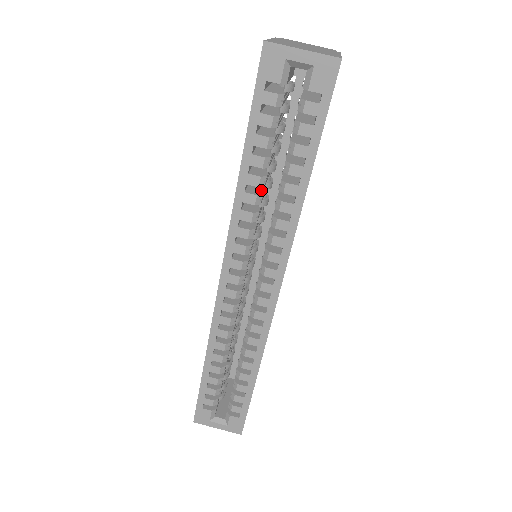
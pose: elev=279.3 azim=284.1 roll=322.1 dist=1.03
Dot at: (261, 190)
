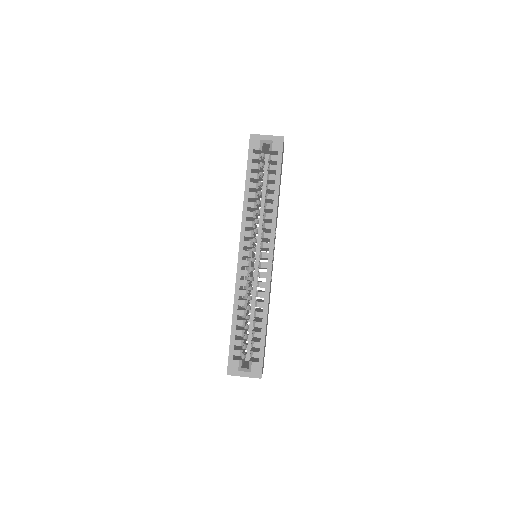
Dot at: occluded
